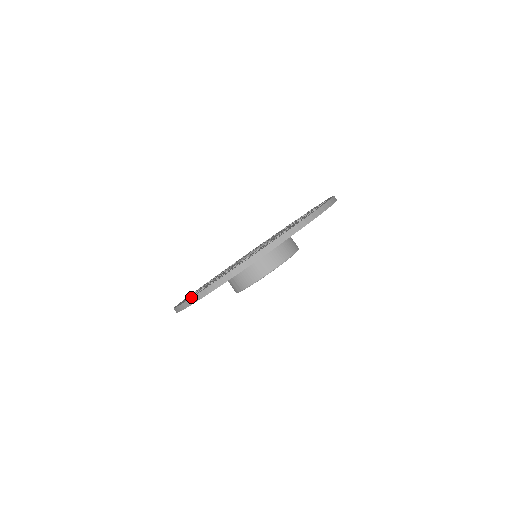
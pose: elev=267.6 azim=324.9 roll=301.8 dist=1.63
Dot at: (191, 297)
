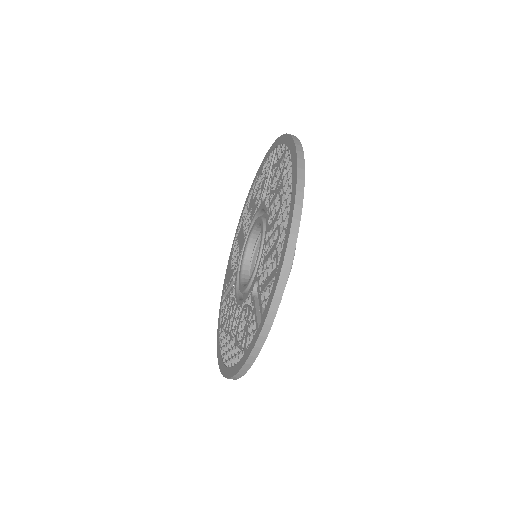
Dot at: occluded
